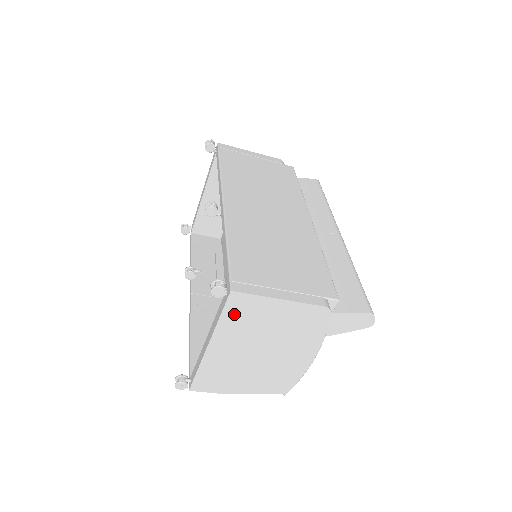
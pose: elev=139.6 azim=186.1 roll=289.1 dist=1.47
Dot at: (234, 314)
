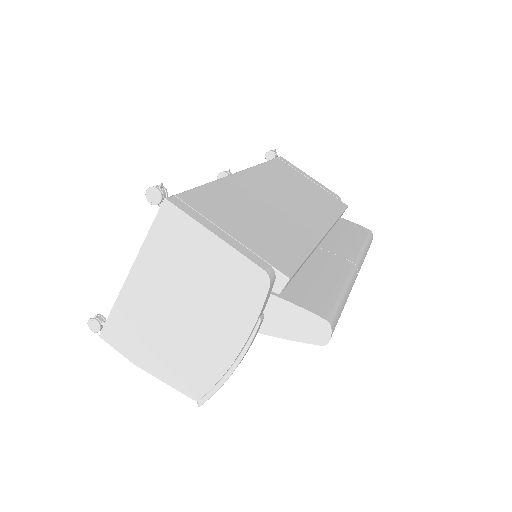
Dot at: (163, 236)
